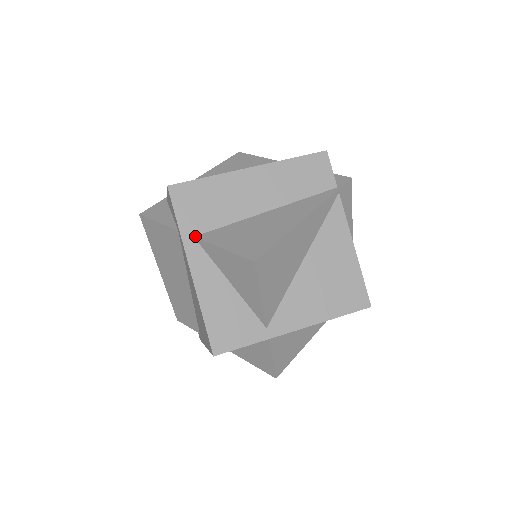
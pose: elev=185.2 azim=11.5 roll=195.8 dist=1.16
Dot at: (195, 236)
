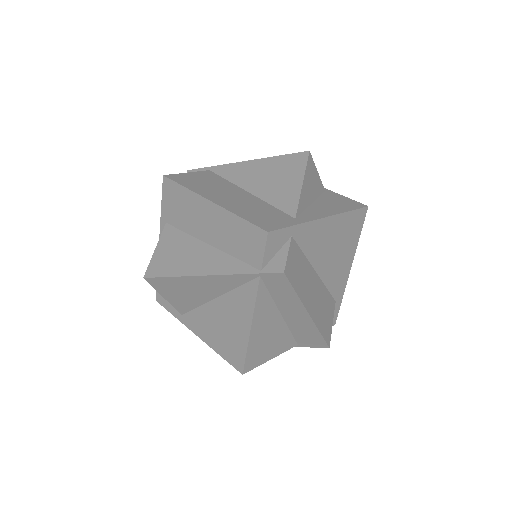
Dot at: (166, 223)
